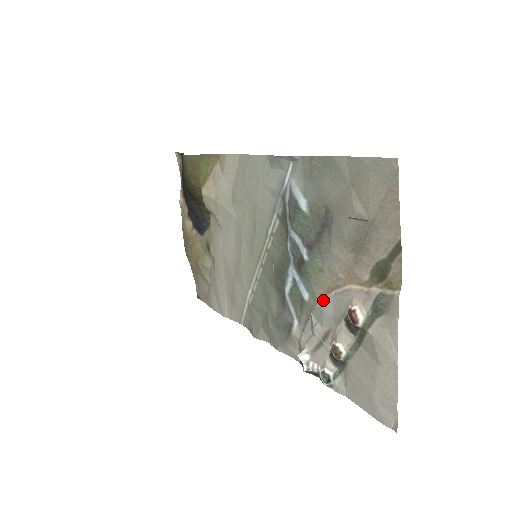
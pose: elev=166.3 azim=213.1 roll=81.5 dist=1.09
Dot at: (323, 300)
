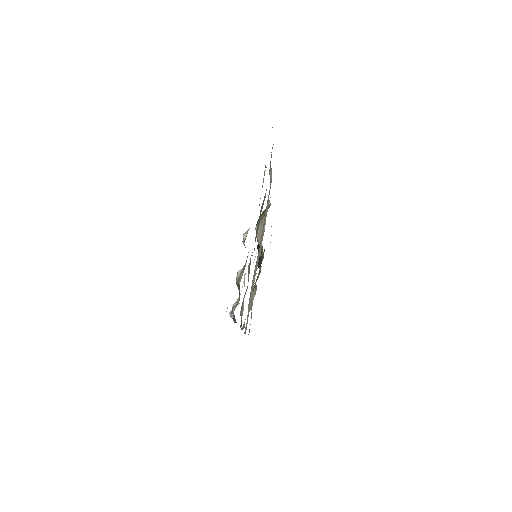
Dot at: occluded
